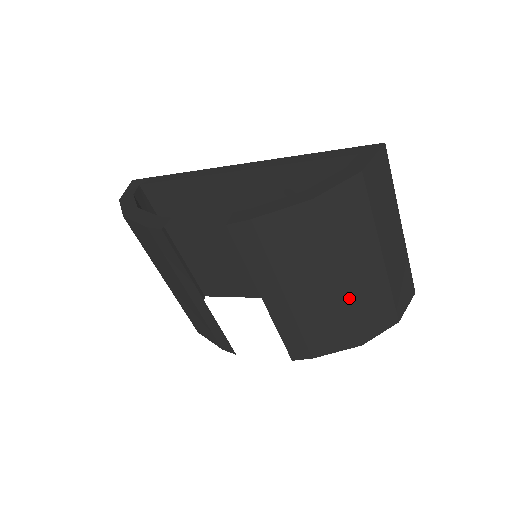
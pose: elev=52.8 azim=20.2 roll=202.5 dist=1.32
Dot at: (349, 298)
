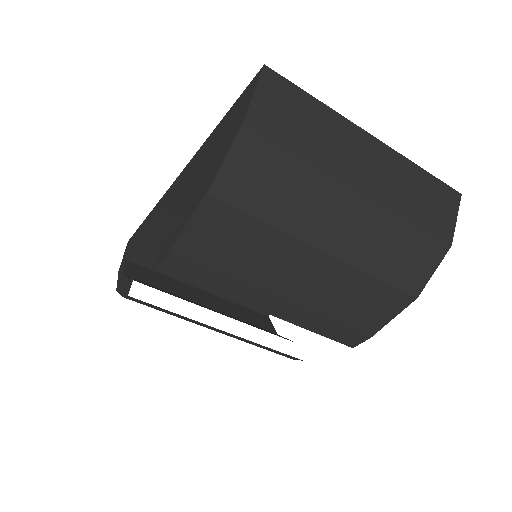
Dot at: (352, 261)
